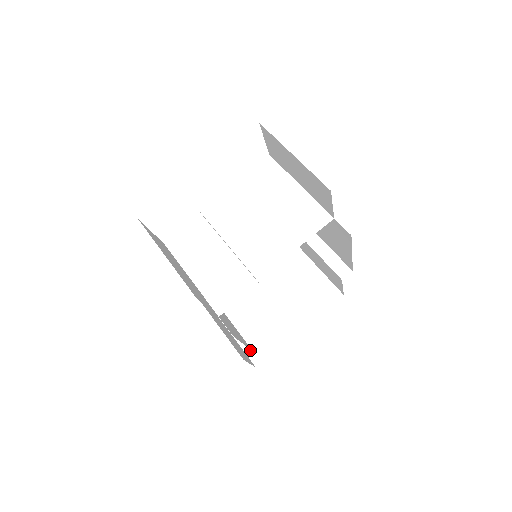
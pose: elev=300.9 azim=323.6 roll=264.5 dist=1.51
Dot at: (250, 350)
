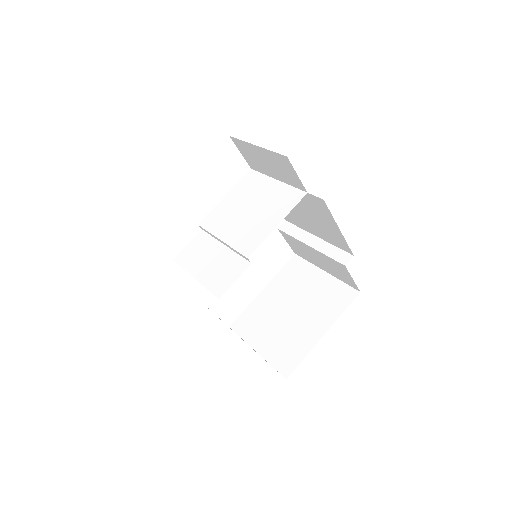
Dot at: (279, 365)
